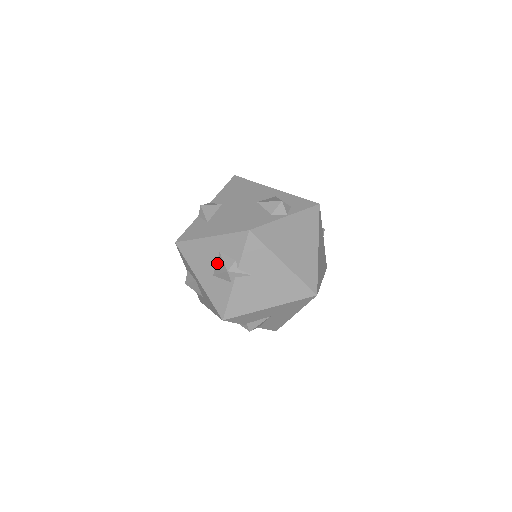
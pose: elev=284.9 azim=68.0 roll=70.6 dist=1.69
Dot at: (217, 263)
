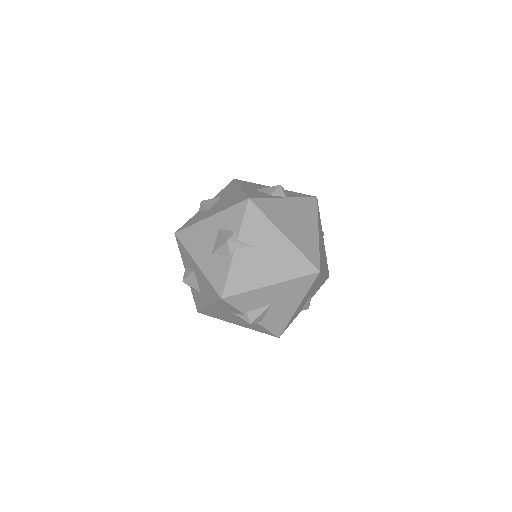
Dot at: (216, 240)
